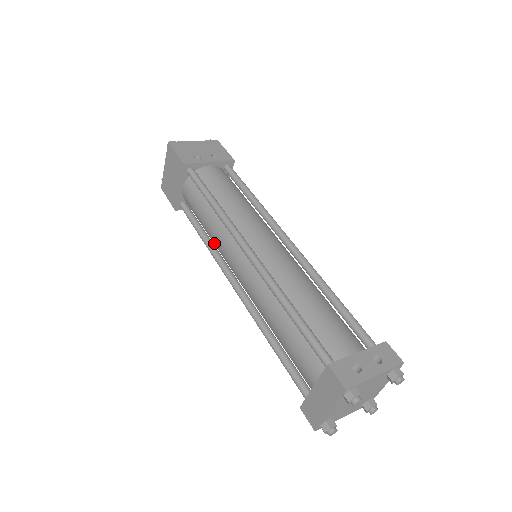
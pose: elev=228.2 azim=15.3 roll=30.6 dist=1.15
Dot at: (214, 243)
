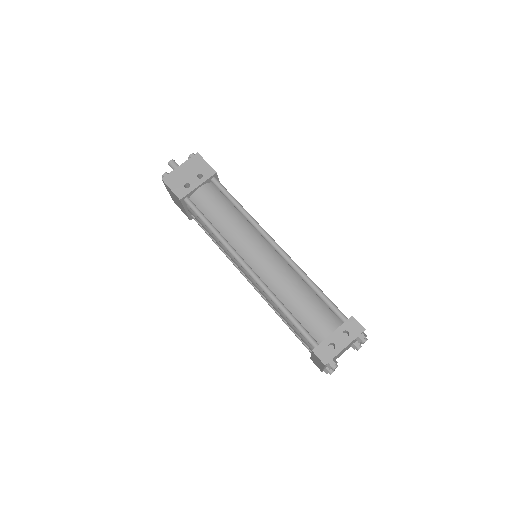
Dot at: occluded
